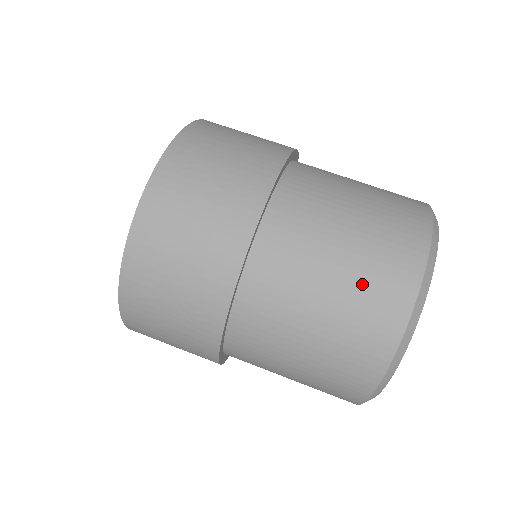
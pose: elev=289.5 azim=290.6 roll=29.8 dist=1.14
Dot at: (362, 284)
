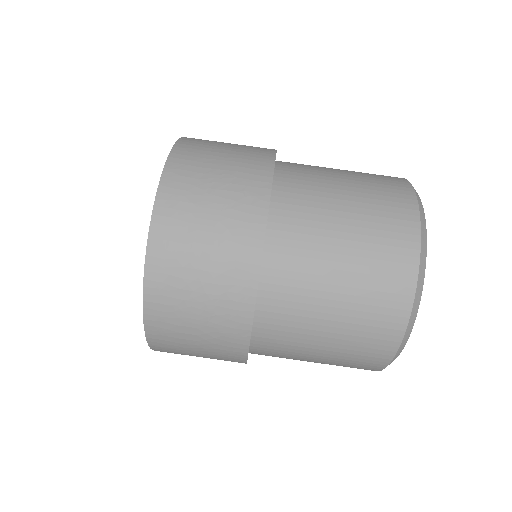
Dot at: (371, 190)
